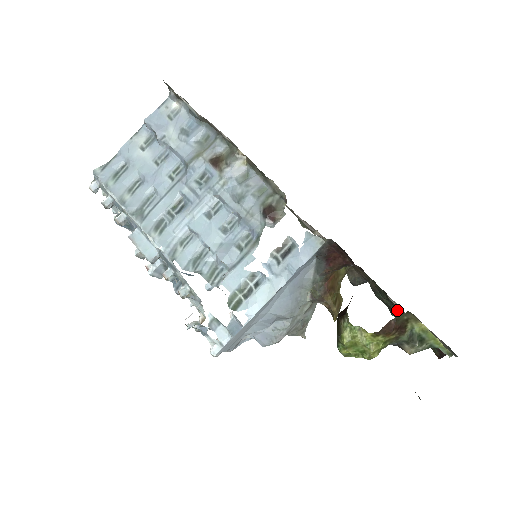
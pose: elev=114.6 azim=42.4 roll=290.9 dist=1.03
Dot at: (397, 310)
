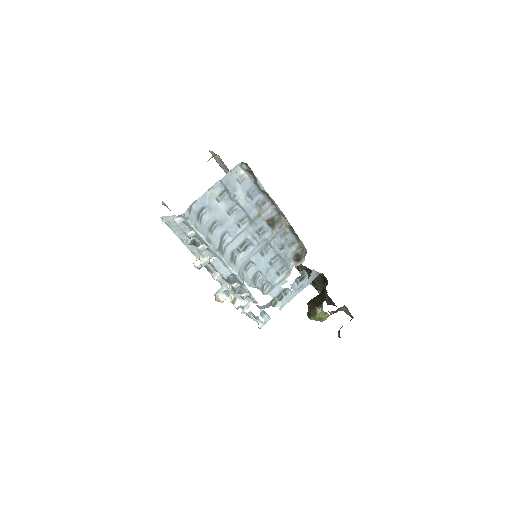
Dot at: (321, 288)
